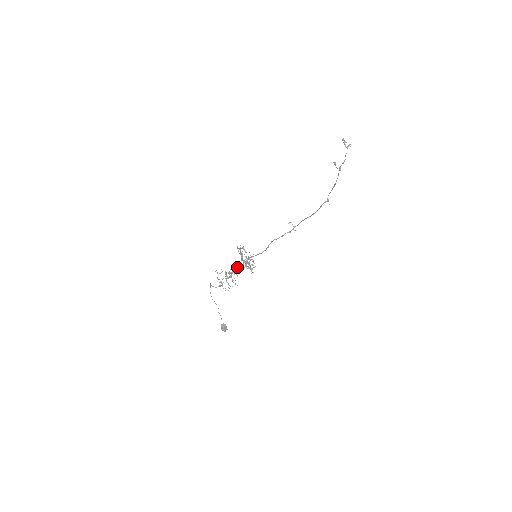
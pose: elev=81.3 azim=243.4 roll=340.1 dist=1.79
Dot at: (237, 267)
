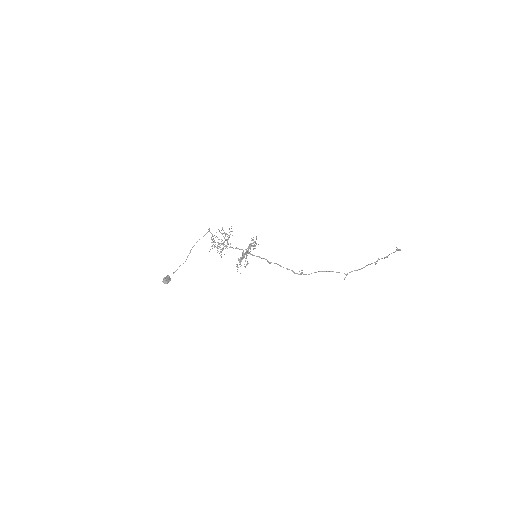
Dot at: (236, 248)
